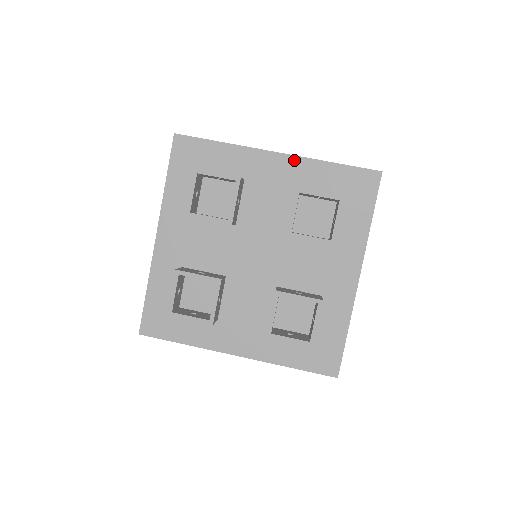
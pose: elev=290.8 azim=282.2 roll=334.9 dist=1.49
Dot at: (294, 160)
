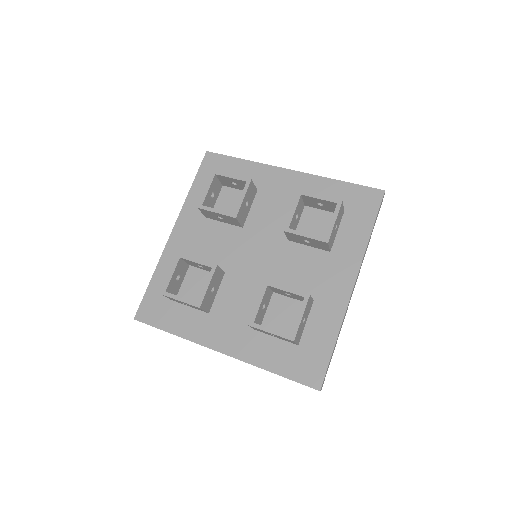
Dot at: (304, 176)
